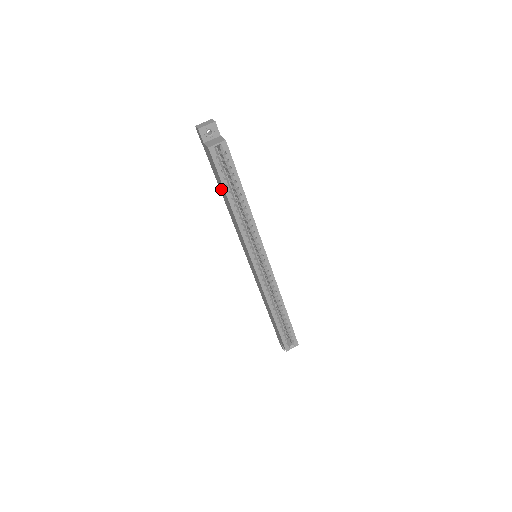
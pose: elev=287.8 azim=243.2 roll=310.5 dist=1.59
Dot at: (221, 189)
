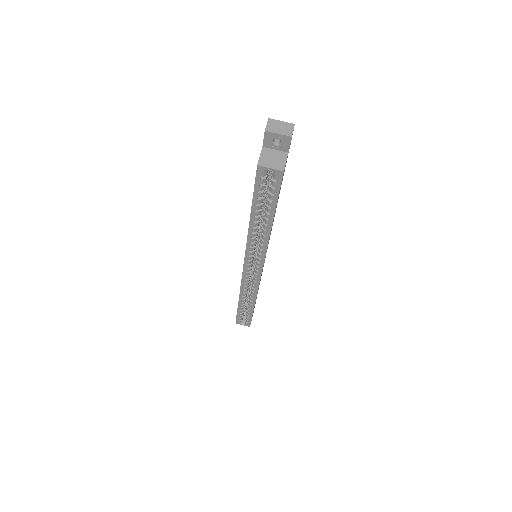
Dot at: occluded
